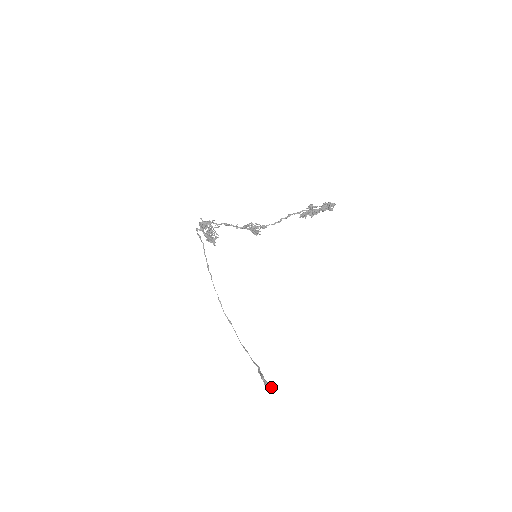
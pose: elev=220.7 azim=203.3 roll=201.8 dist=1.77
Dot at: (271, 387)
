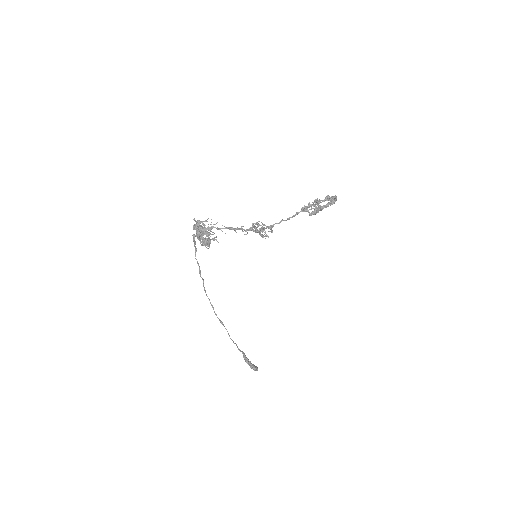
Dot at: (257, 368)
